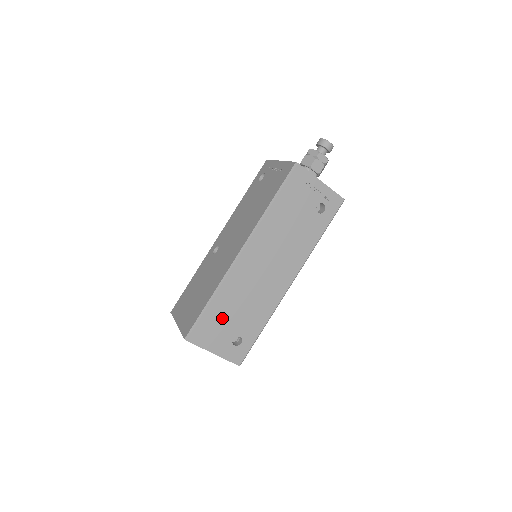
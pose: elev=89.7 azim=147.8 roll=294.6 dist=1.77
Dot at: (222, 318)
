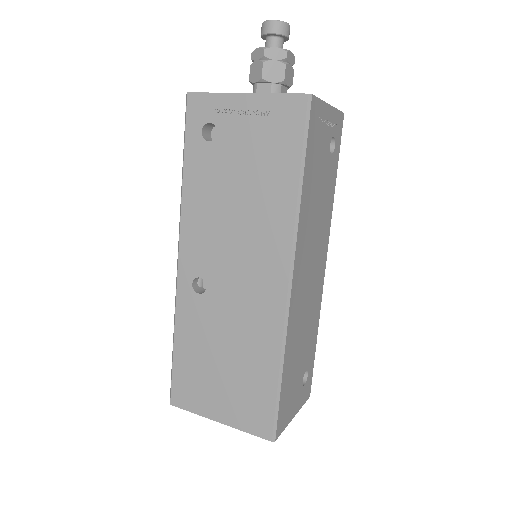
Dot at: (292, 375)
